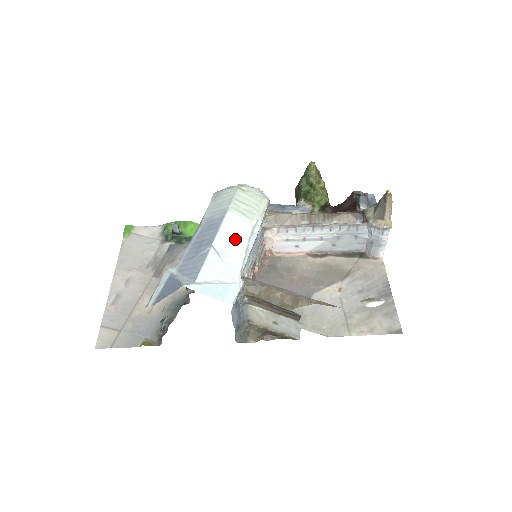
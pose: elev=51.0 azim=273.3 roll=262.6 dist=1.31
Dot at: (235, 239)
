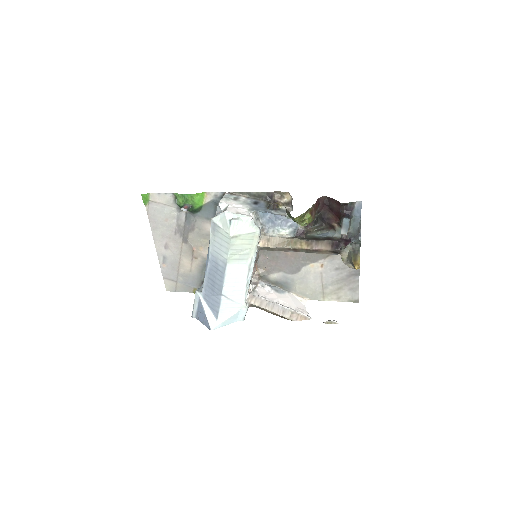
Dot at: (237, 282)
